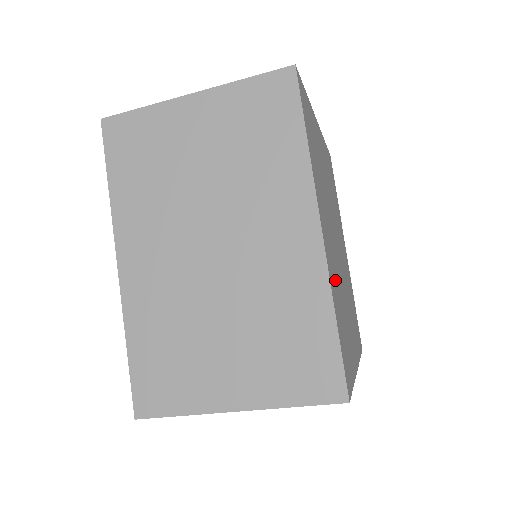
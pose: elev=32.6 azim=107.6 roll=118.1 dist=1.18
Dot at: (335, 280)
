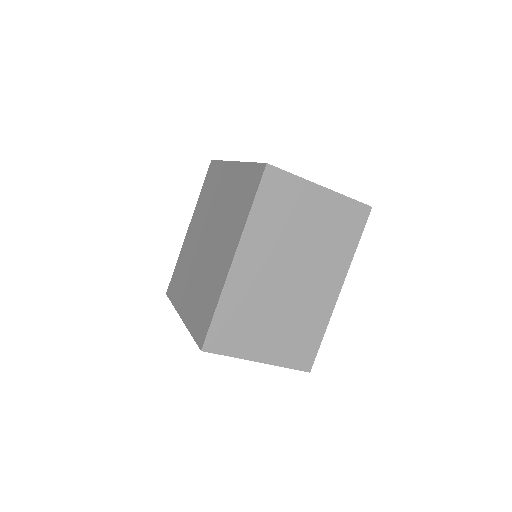
Dot at: occluded
